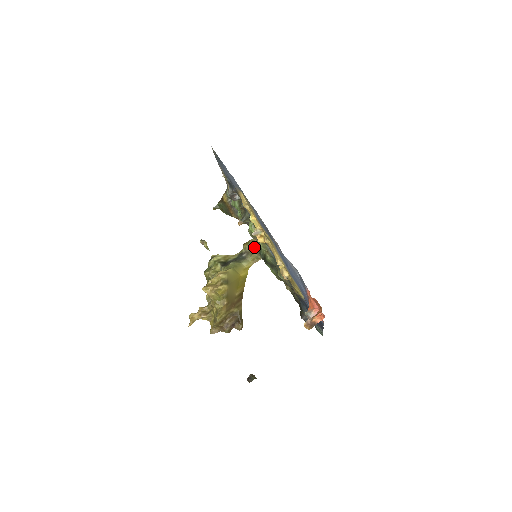
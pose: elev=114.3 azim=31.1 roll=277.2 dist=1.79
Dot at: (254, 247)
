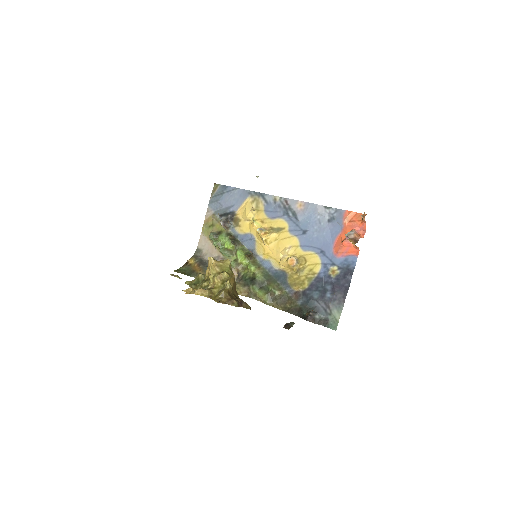
Dot at: occluded
